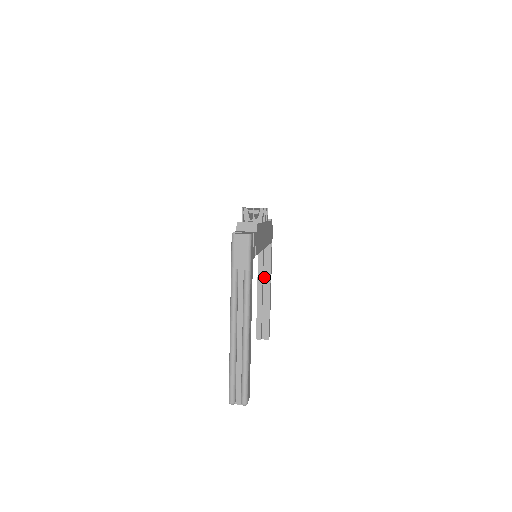
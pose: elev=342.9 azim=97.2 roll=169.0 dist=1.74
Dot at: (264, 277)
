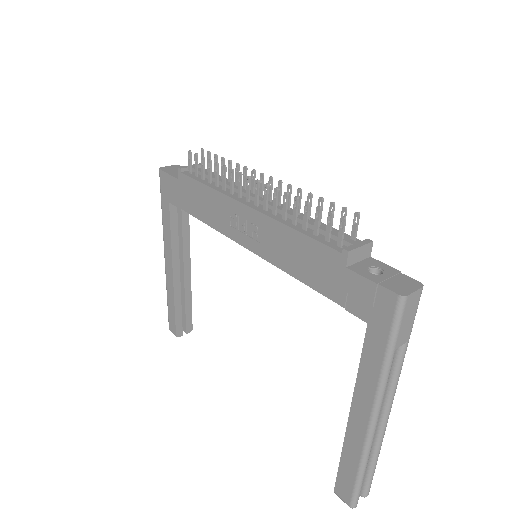
Dot at: occluded
